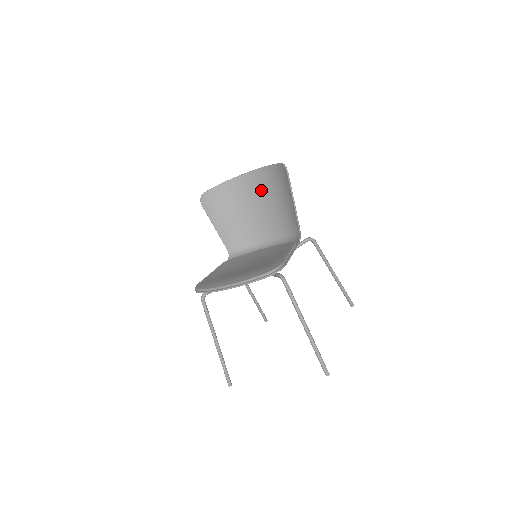
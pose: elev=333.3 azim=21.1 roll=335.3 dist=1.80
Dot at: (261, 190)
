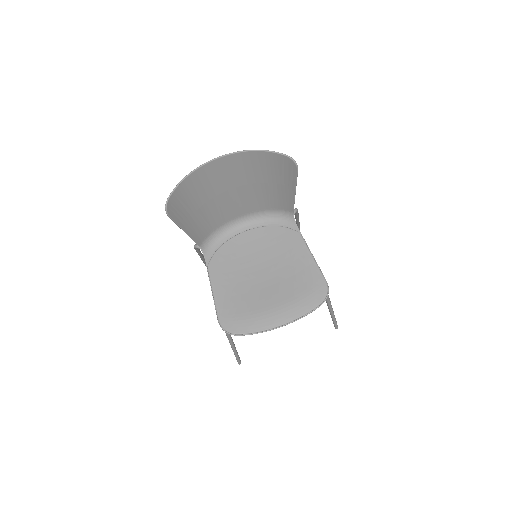
Dot at: (239, 174)
